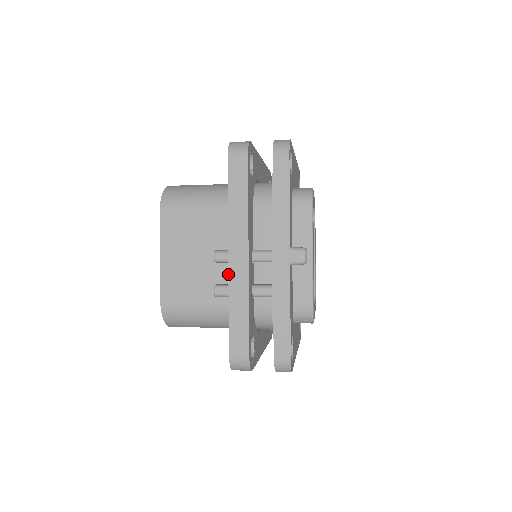
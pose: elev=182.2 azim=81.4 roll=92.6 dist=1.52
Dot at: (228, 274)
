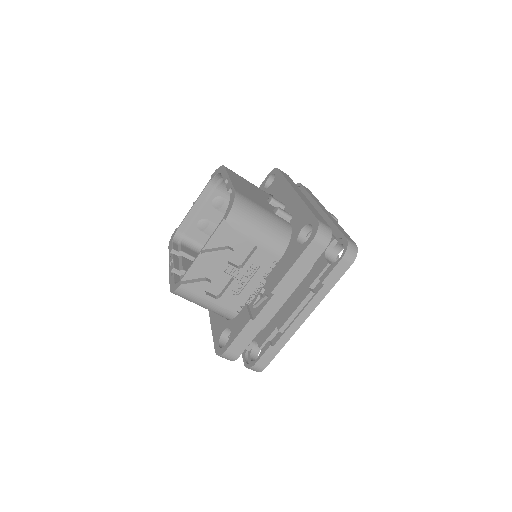
Dot at: (298, 194)
